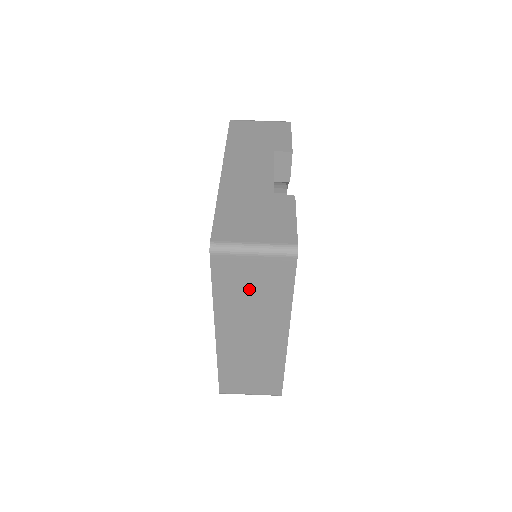
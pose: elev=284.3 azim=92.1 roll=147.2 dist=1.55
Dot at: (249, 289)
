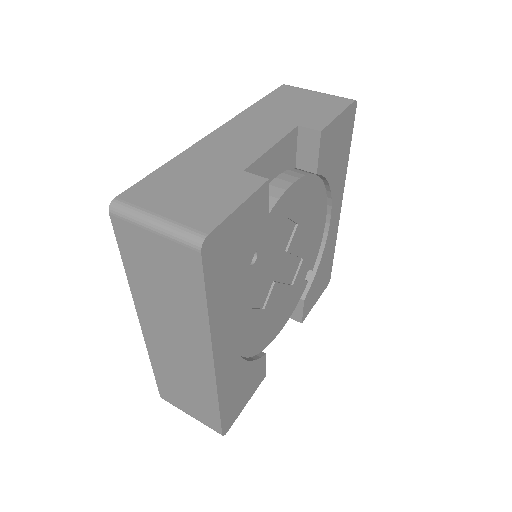
Dot at: (159, 278)
